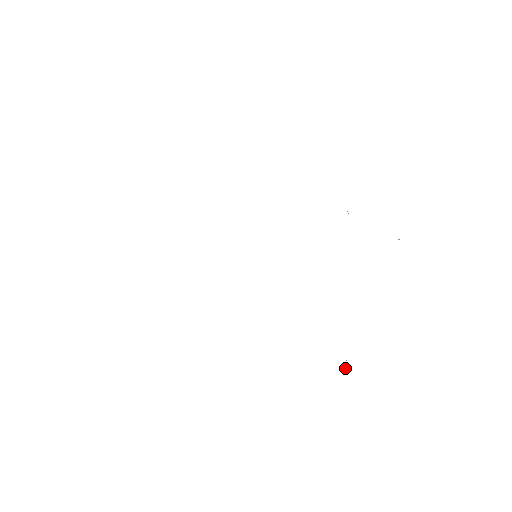
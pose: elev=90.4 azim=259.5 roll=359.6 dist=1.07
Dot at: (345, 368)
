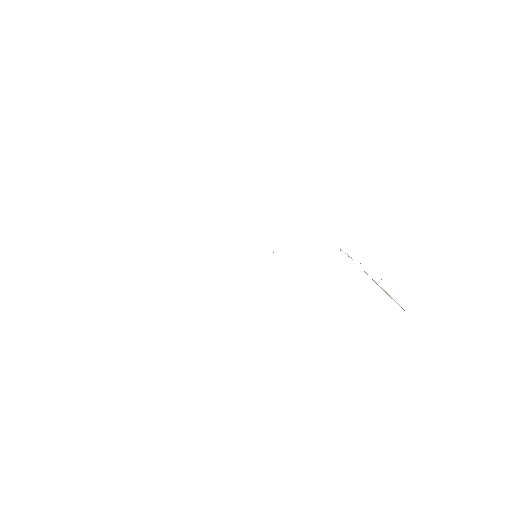
Dot at: occluded
